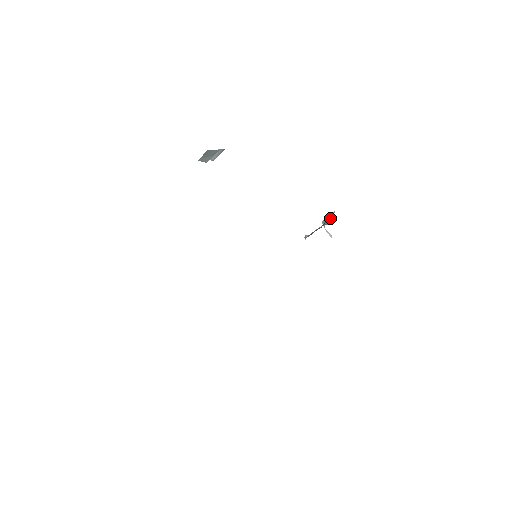
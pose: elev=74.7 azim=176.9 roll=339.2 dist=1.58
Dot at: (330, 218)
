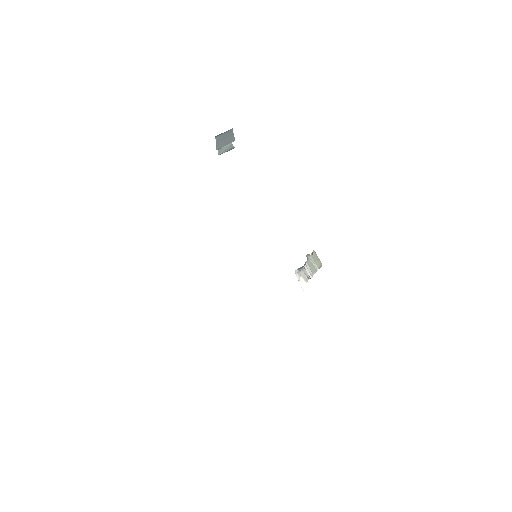
Dot at: occluded
